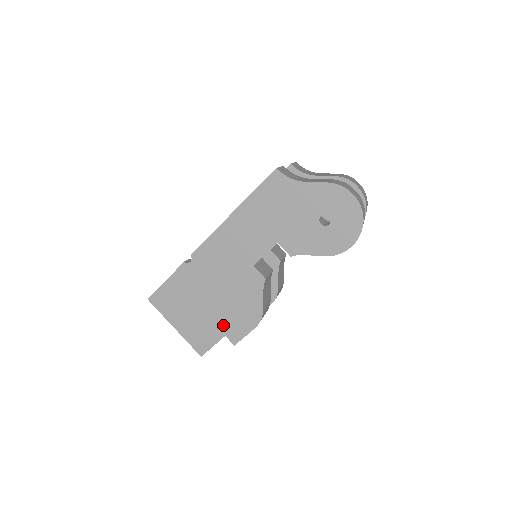
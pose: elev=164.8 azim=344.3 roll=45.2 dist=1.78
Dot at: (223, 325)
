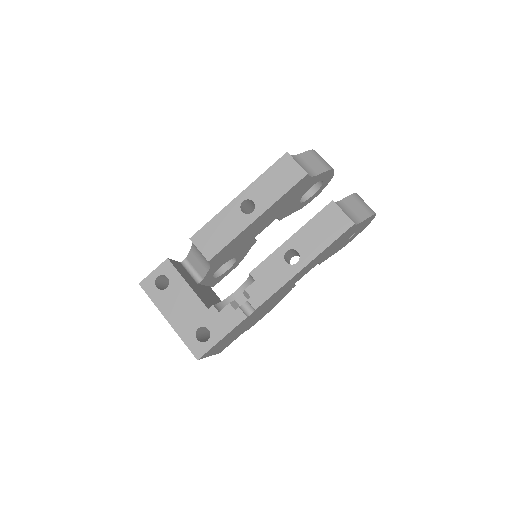
Dot at: occluded
